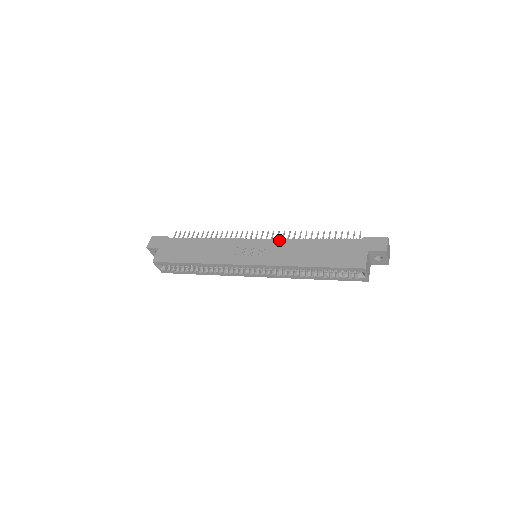
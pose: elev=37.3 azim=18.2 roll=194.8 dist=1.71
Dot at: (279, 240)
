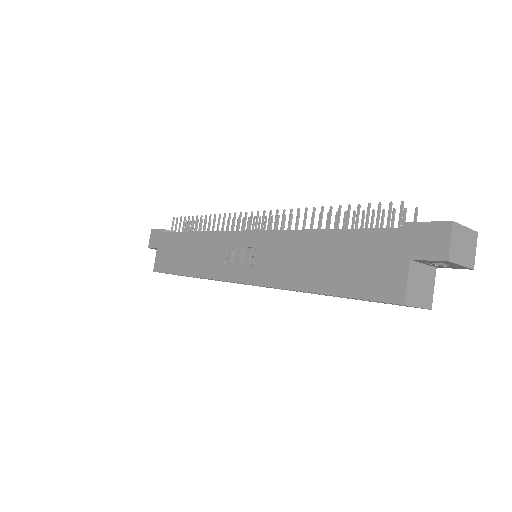
Dot at: (272, 233)
